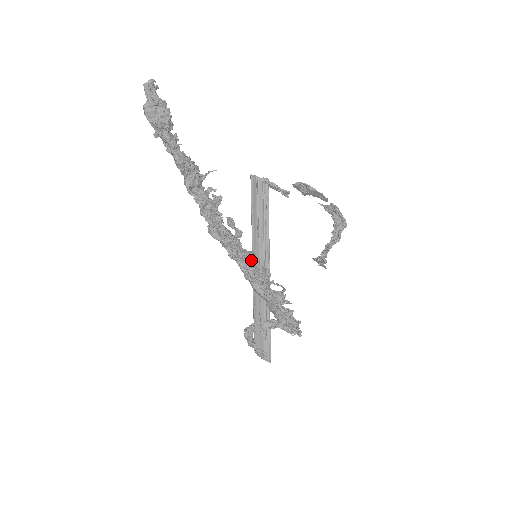
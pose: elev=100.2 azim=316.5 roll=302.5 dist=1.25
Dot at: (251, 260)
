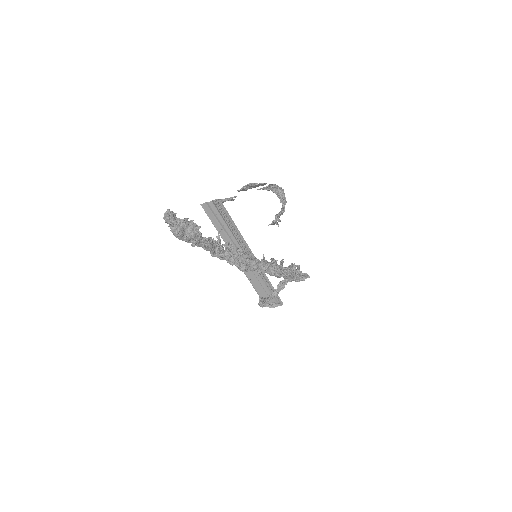
Dot at: occluded
